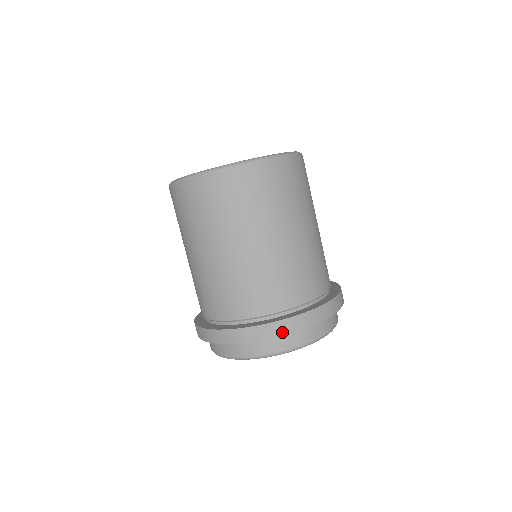
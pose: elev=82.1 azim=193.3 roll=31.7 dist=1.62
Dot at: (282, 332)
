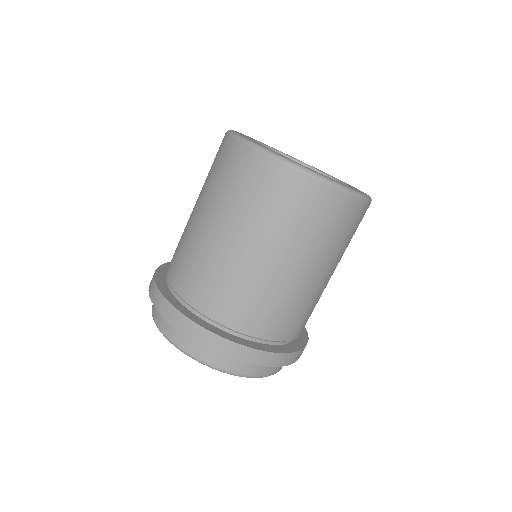
Dot at: (241, 358)
